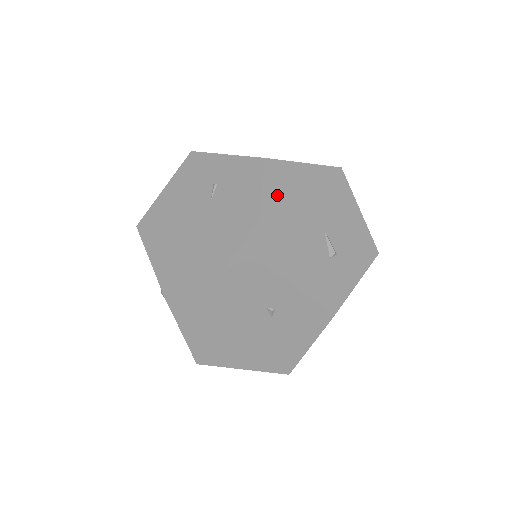
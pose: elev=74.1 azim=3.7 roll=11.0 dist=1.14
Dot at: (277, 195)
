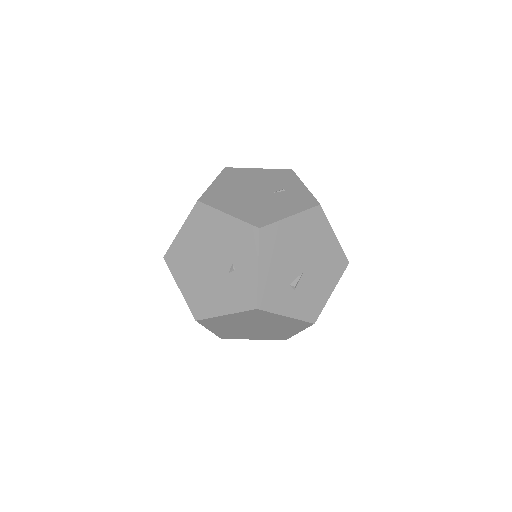
Dot at: (304, 224)
